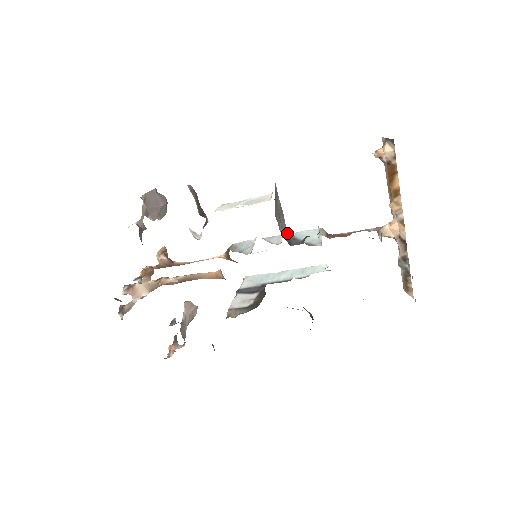
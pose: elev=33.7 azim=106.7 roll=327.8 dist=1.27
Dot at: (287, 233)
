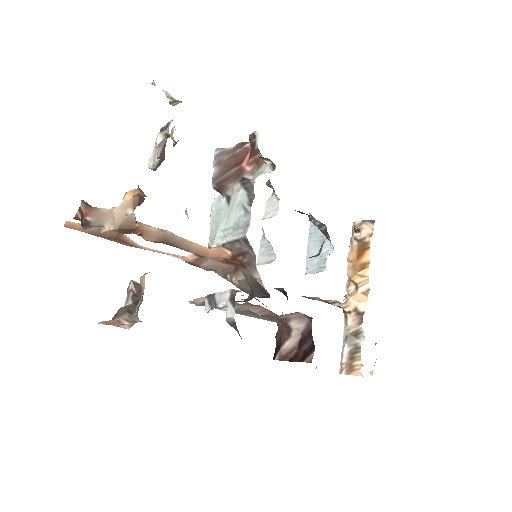
Dot at: occluded
